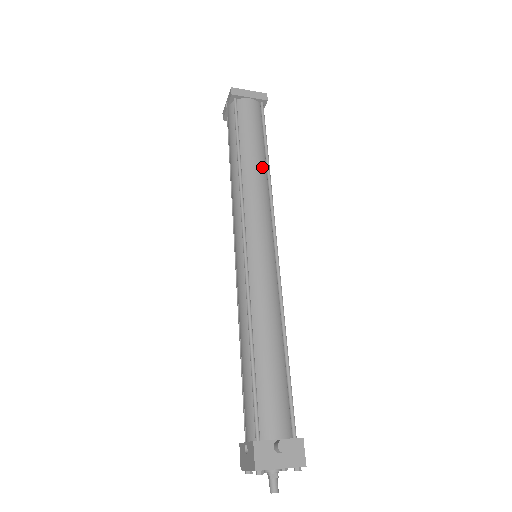
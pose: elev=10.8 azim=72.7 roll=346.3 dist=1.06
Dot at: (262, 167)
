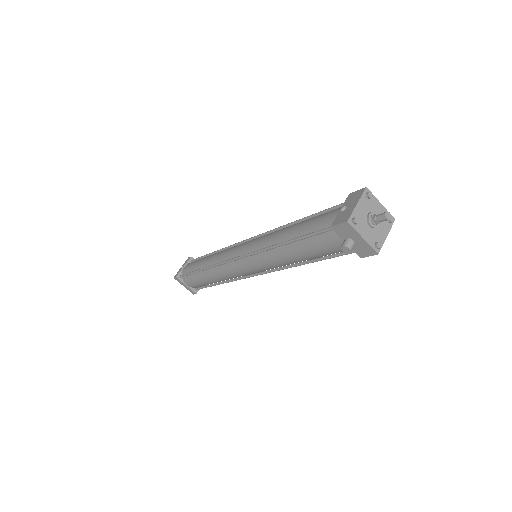
Dot at: occluded
